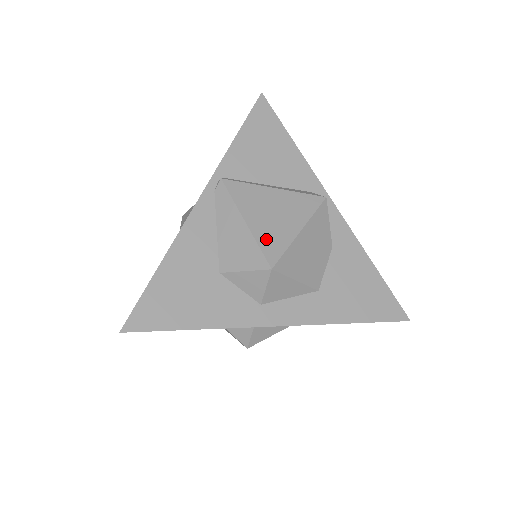
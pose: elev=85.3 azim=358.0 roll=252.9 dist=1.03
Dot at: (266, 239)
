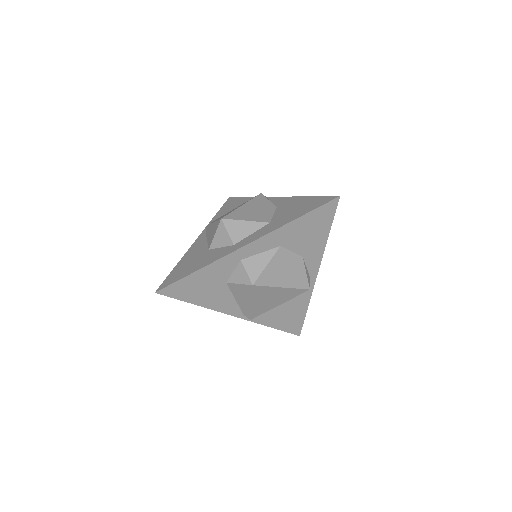
Dot at: occluded
